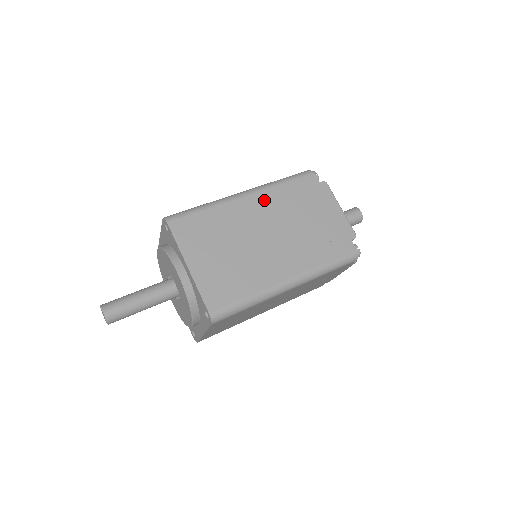
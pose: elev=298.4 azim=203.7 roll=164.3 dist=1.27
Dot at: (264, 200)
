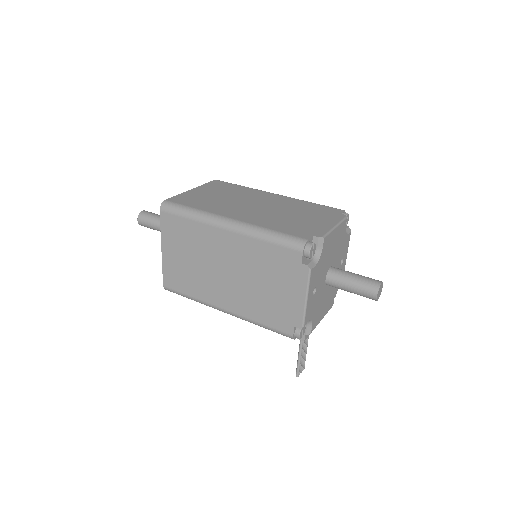
Dot at: (283, 199)
